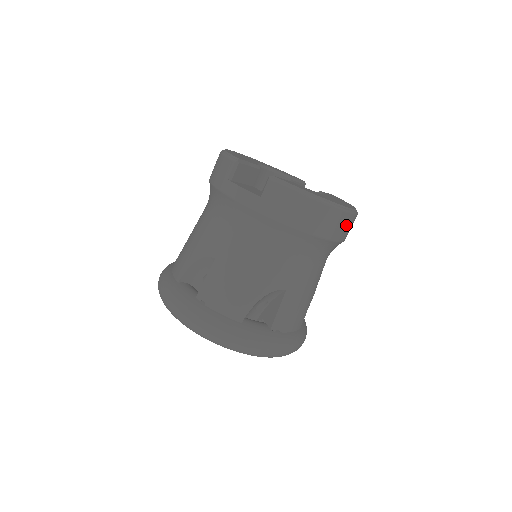
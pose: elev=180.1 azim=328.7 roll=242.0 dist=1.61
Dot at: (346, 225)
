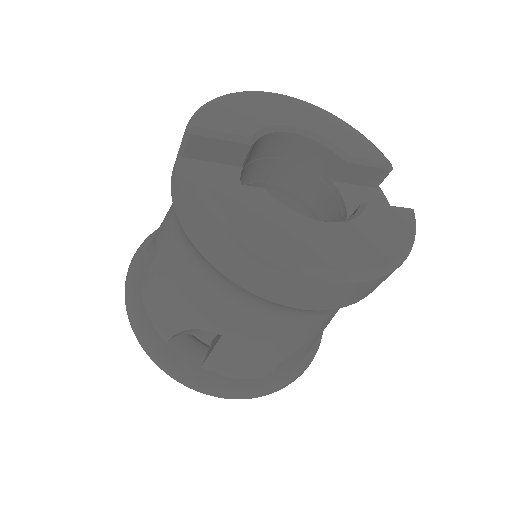
Dot at: (328, 293)
